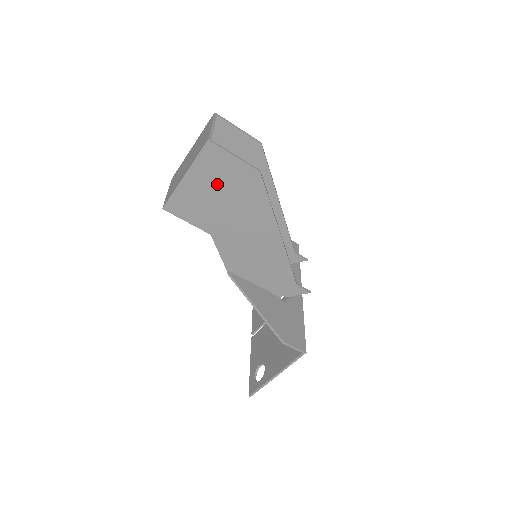
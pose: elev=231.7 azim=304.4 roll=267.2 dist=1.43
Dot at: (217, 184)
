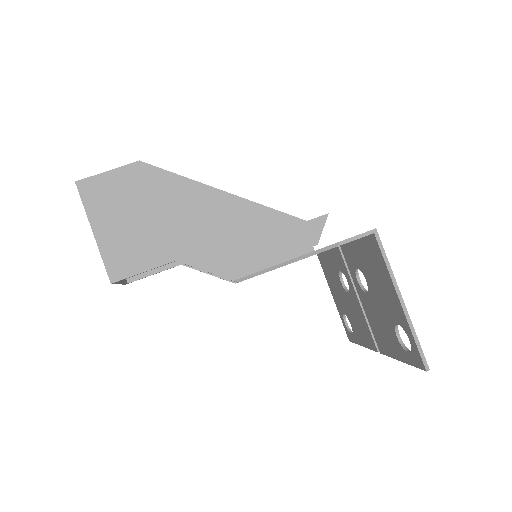
Dot at: (123, 209)
